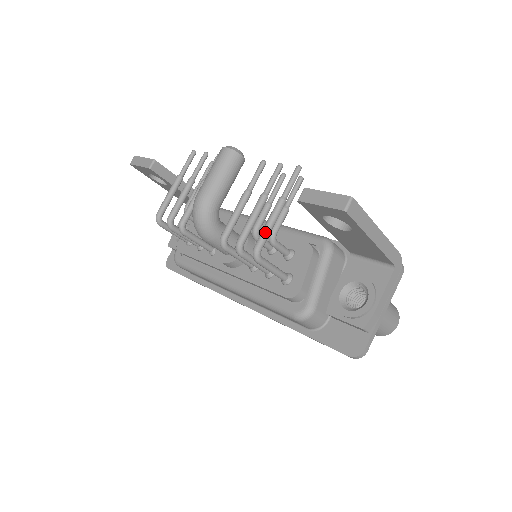
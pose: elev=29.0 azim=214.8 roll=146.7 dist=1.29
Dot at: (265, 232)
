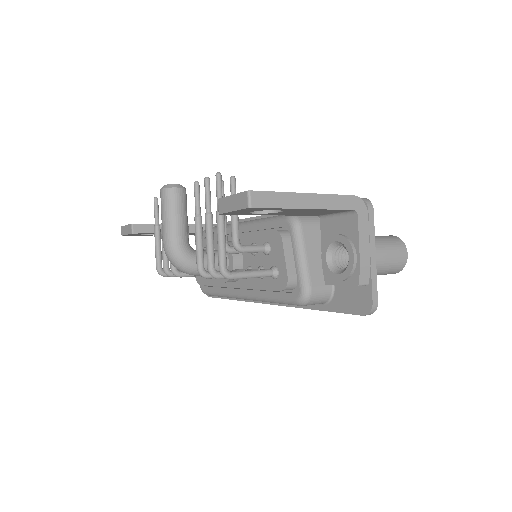
Dot at: (220, 251)
